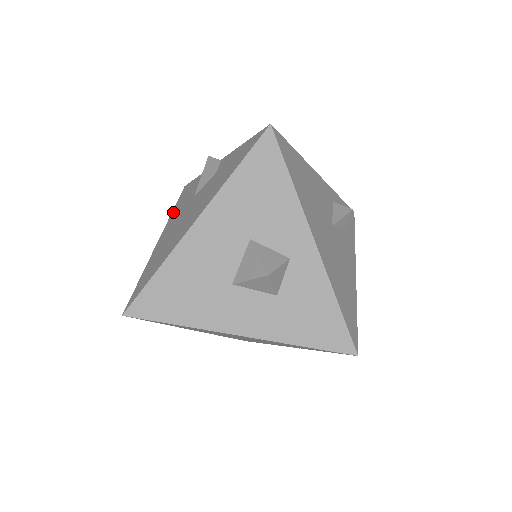
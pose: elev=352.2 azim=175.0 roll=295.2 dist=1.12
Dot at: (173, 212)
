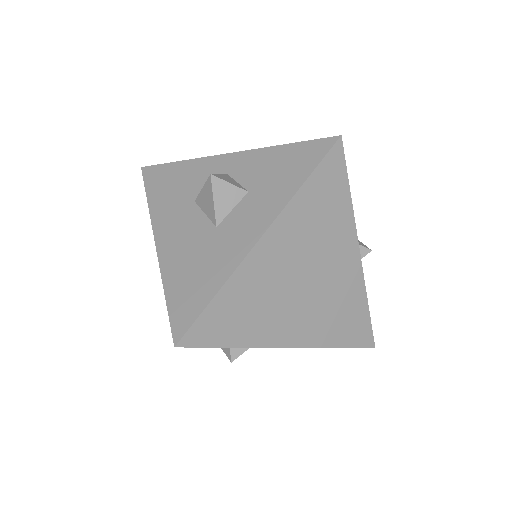
Dot at: occluded
